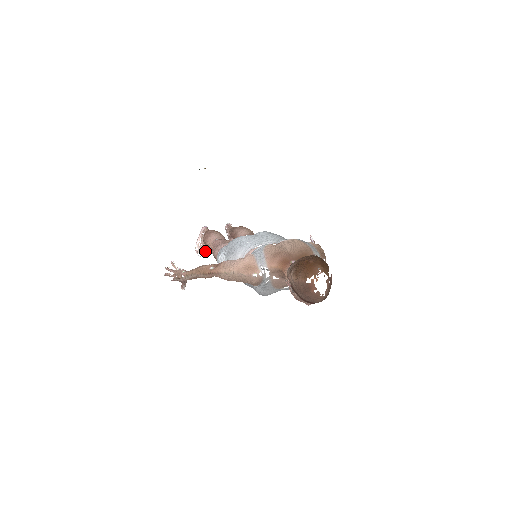
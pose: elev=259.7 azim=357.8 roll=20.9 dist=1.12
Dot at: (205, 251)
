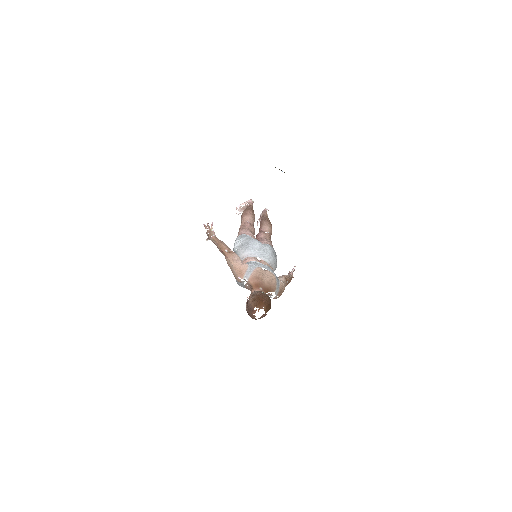
Dot at: (241, 212)
